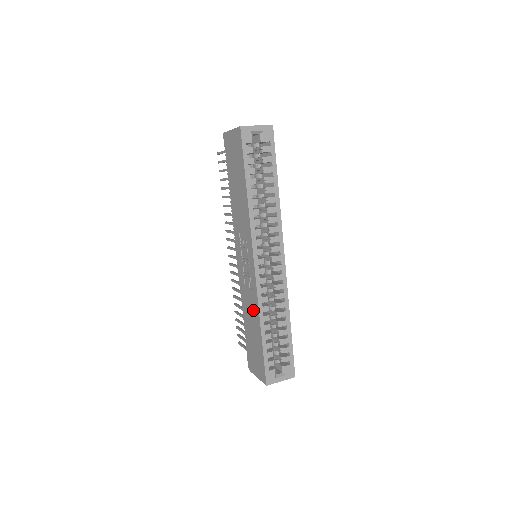
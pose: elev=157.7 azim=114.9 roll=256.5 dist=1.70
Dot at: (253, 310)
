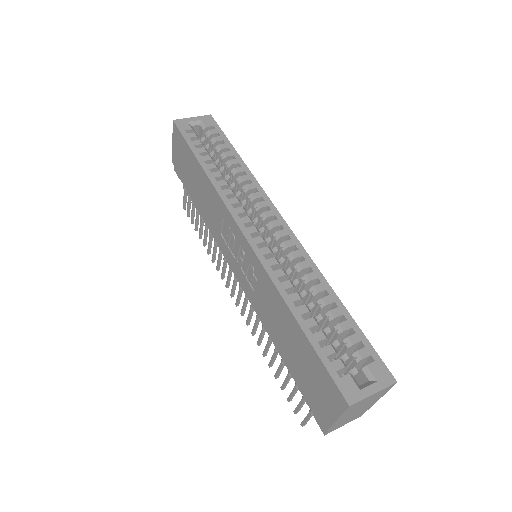
Dot at: (274, 304)
